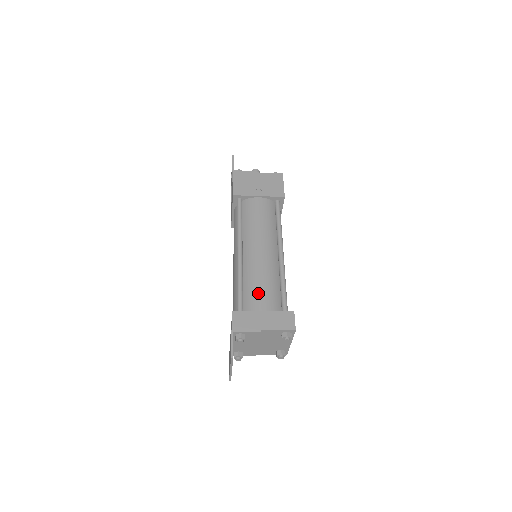
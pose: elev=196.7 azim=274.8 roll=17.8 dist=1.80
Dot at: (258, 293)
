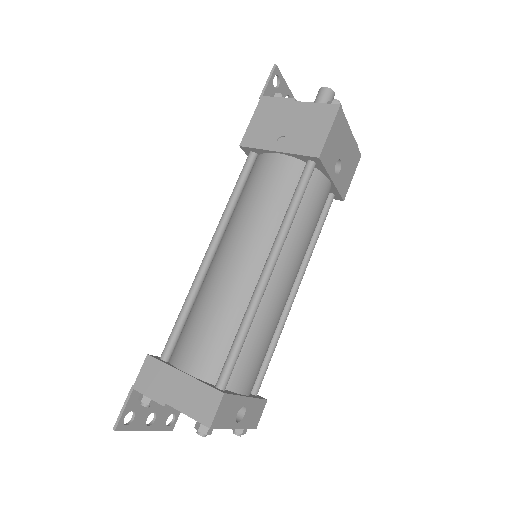
Dot at: (194, 336)
